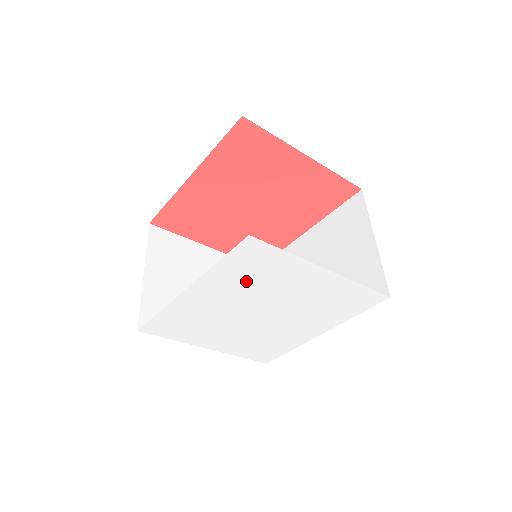
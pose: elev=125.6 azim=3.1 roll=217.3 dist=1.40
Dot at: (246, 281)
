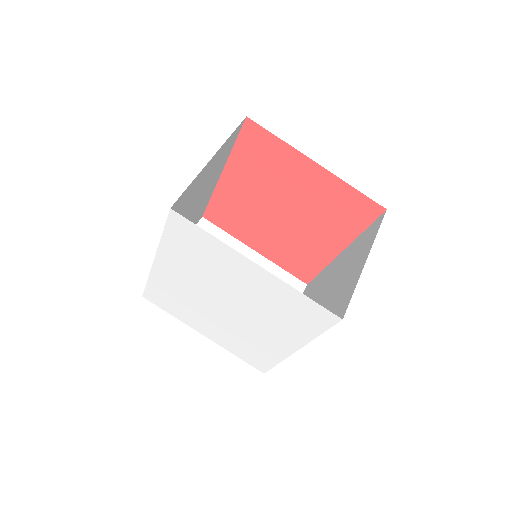
Dot at: (194, 261)
